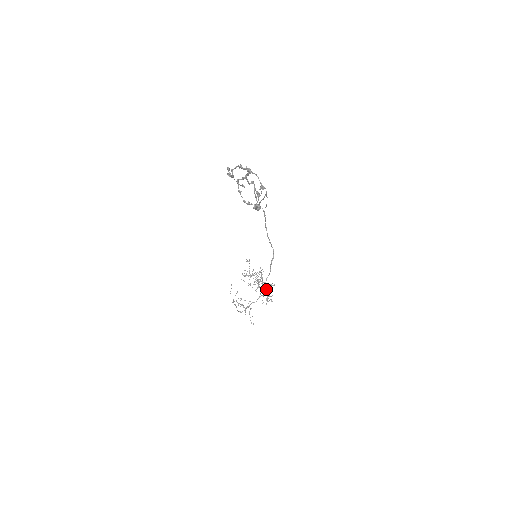
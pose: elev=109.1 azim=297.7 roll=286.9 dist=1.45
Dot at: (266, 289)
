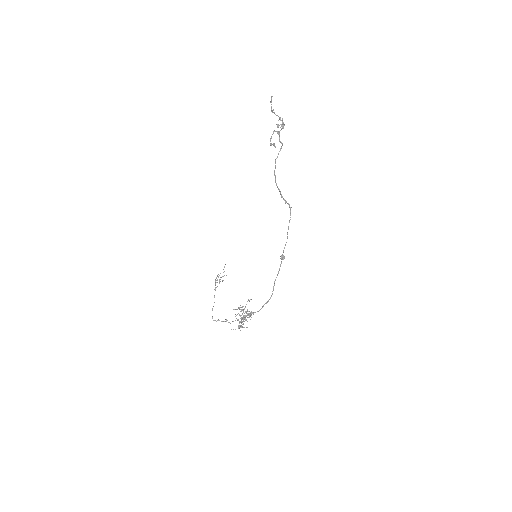
Dot at: occluded
